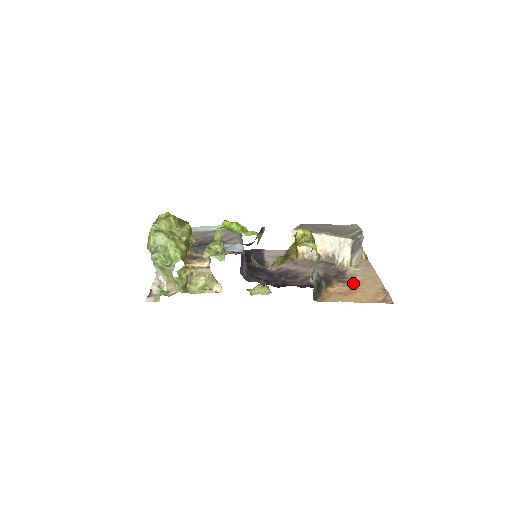
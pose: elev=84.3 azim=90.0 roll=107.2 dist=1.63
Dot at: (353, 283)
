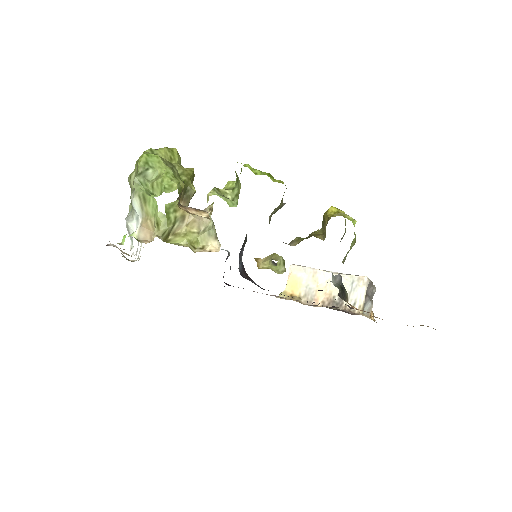
Dot at: occluded
